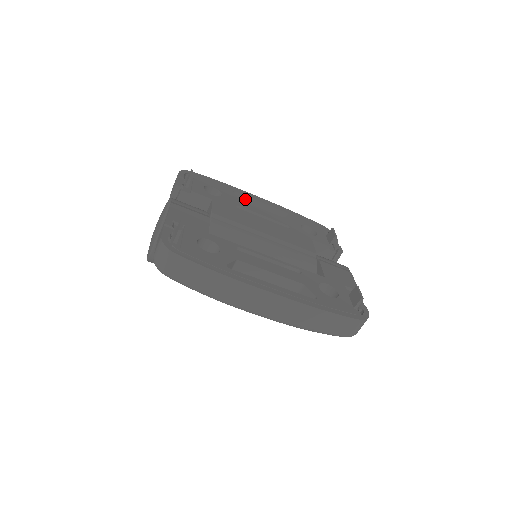
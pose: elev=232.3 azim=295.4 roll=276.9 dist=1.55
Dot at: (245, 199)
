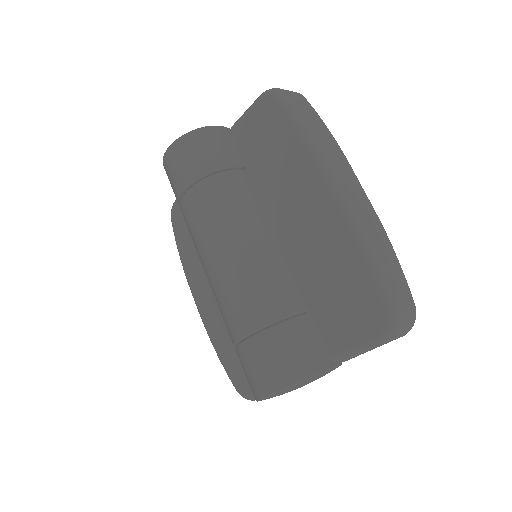
Dot at: occluded
